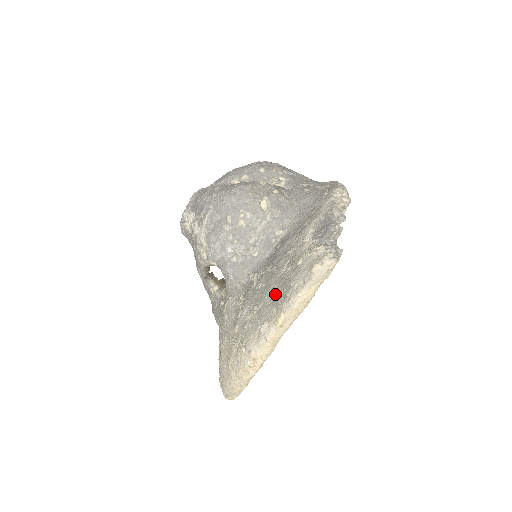
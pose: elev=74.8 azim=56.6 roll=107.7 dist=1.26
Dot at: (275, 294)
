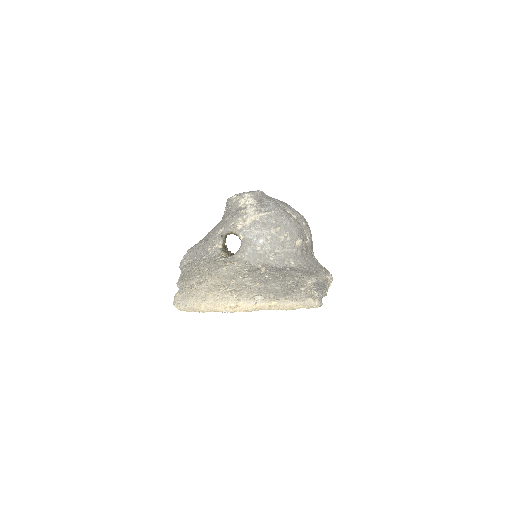
Dot at: (277, 289)
